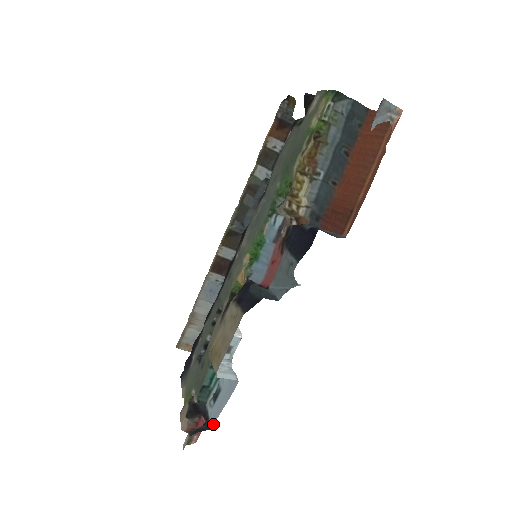
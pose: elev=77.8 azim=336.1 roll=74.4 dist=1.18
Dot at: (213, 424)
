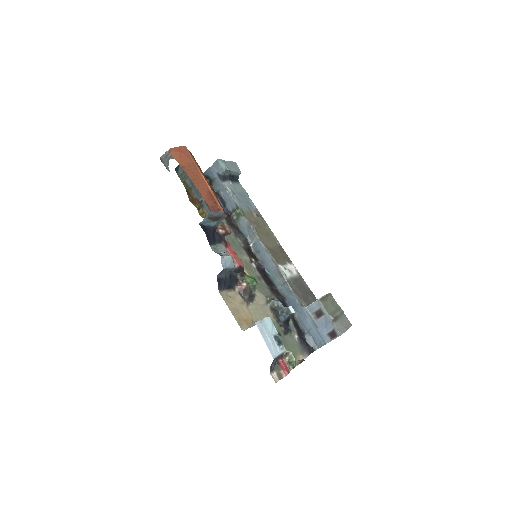
Dot at: (272, 356)
